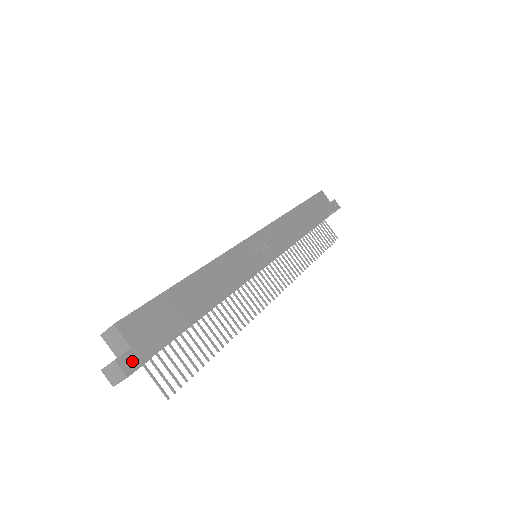
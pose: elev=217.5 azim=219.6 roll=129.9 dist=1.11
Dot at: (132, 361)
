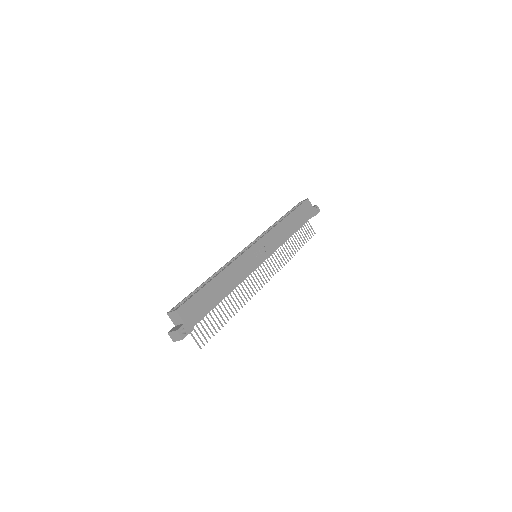
Dot at: (185, 330)
